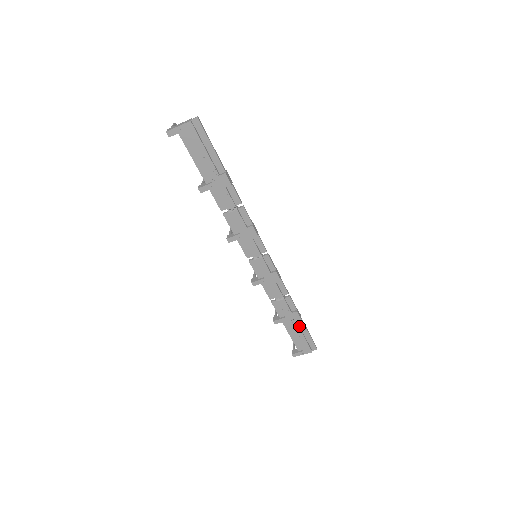
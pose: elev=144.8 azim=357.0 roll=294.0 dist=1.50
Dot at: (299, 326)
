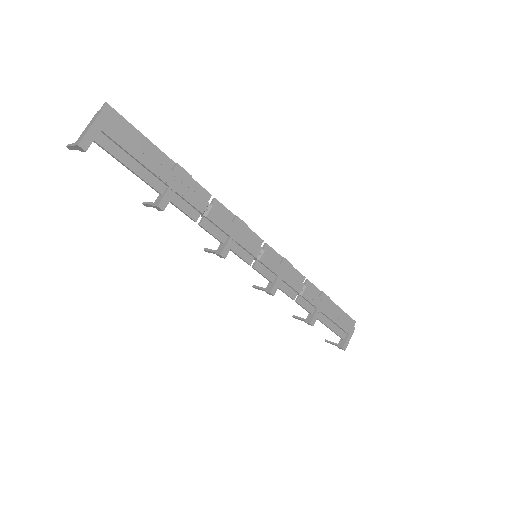
Dot at: (331, 309)
